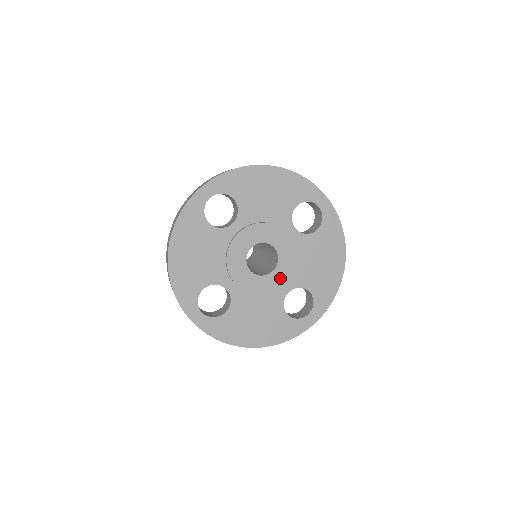
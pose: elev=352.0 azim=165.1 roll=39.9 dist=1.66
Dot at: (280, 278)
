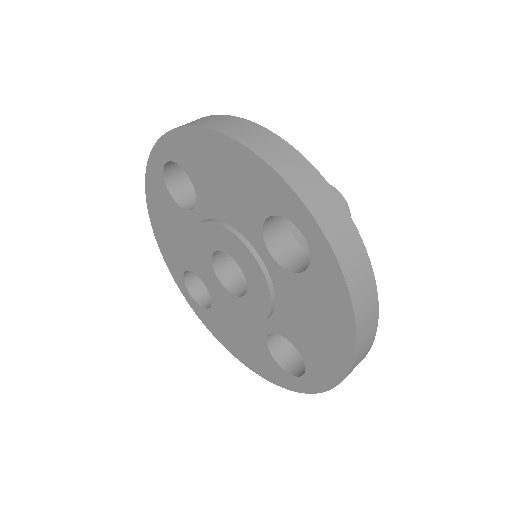
Dot at: (253, 310)
